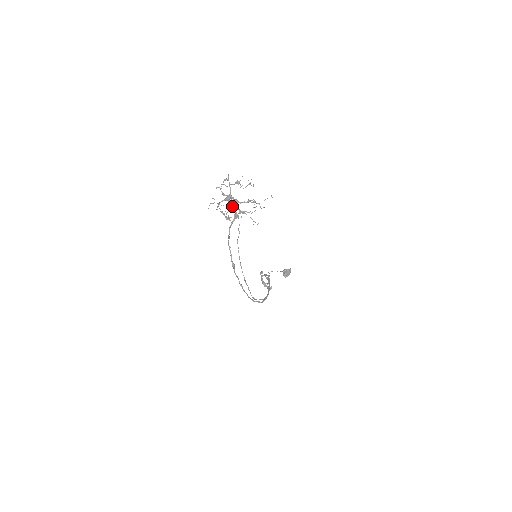
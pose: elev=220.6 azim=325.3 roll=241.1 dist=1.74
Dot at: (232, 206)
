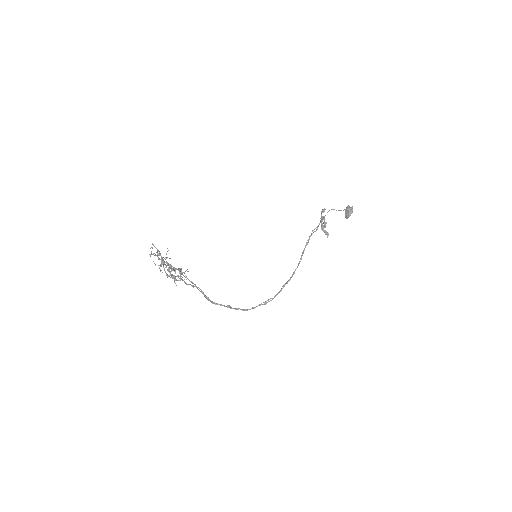
Dot at: (168, 270)
